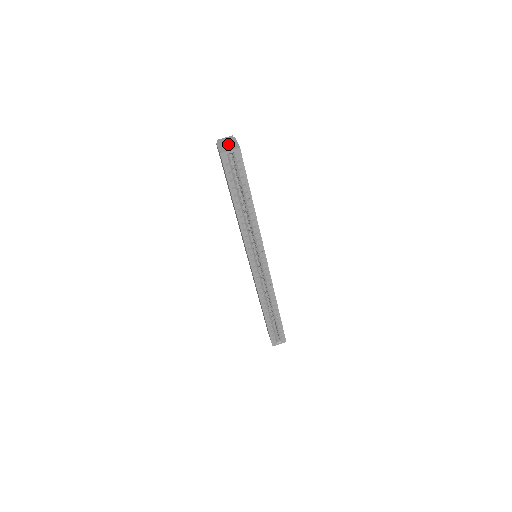
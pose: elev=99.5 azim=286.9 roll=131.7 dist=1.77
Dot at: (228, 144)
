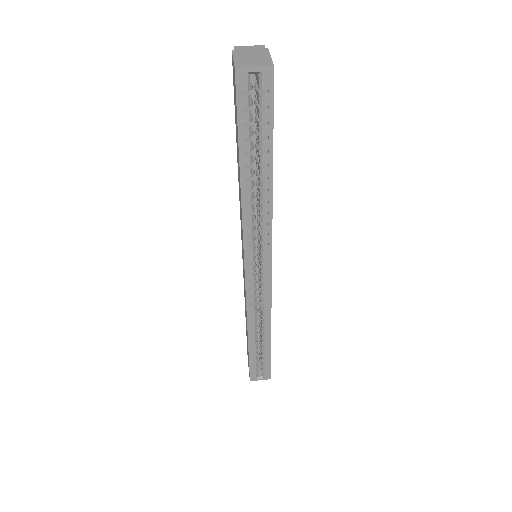
Dot at: (253, 56)
